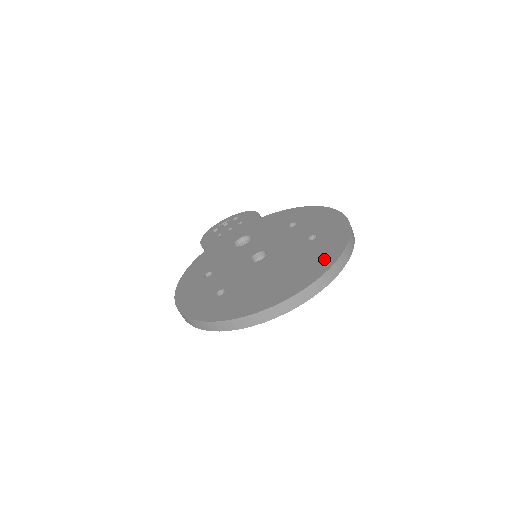
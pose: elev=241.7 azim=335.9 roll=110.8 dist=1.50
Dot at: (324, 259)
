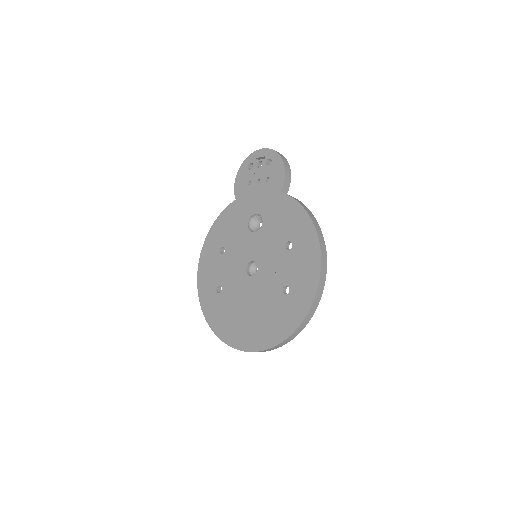
Dot at: (274, 333)
